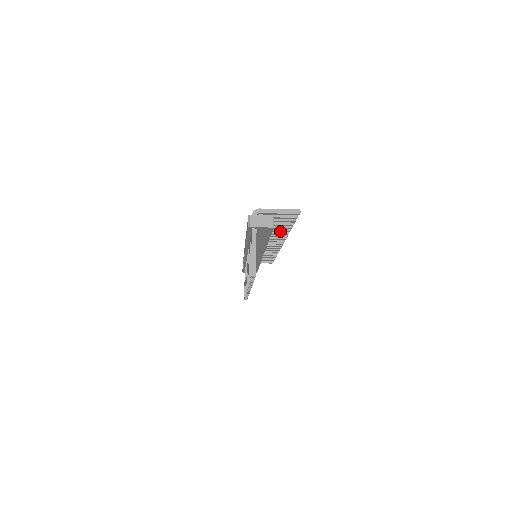
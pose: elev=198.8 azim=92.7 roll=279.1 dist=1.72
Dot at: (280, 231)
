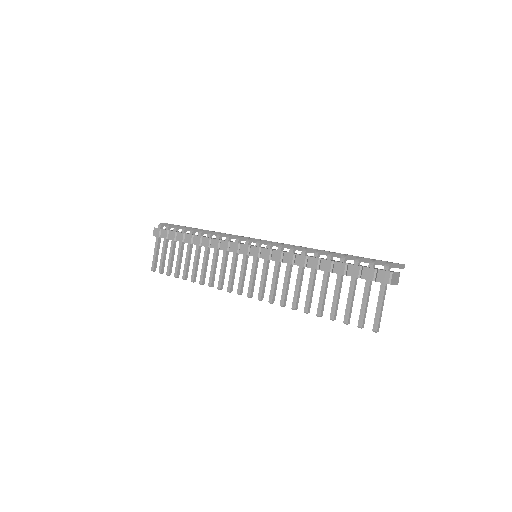
Dot at: occluded
